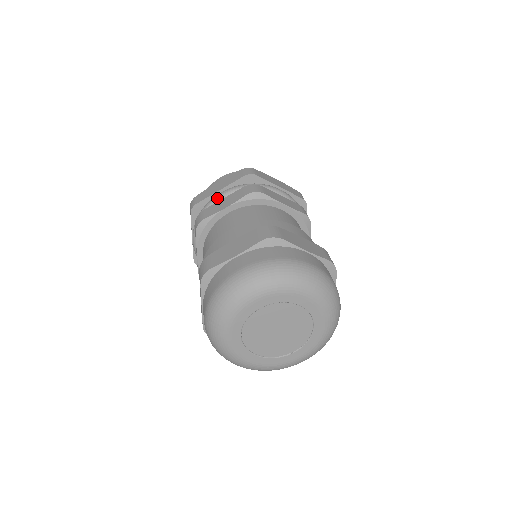
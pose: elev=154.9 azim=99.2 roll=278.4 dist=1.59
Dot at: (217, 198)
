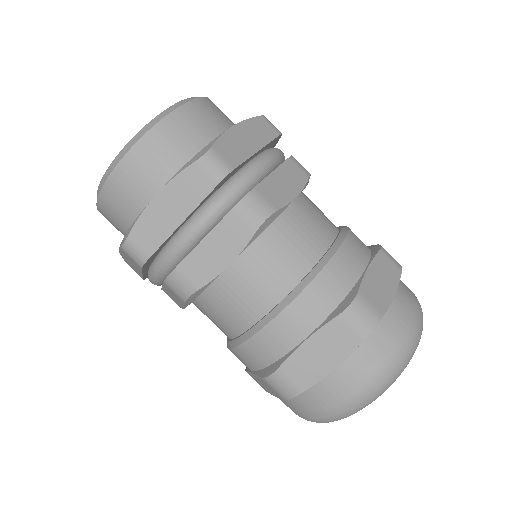
Dot at: (191, 242)
